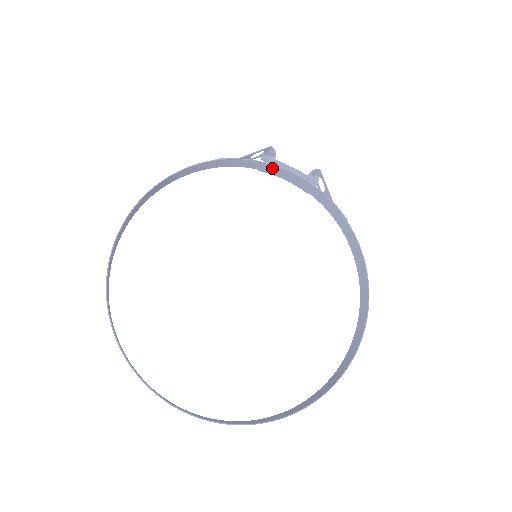
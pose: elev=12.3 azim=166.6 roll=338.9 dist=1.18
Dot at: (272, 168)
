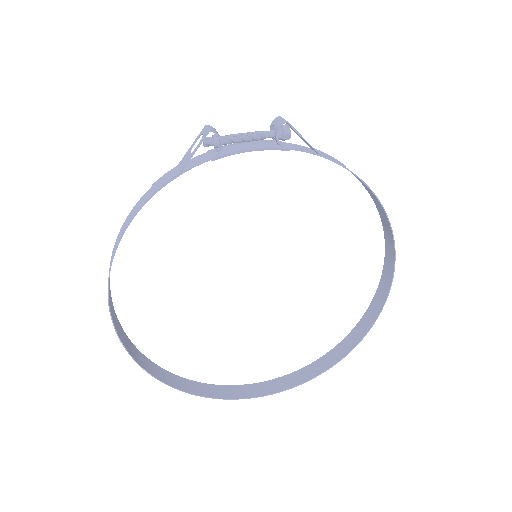
Dot at: (225, 154)
